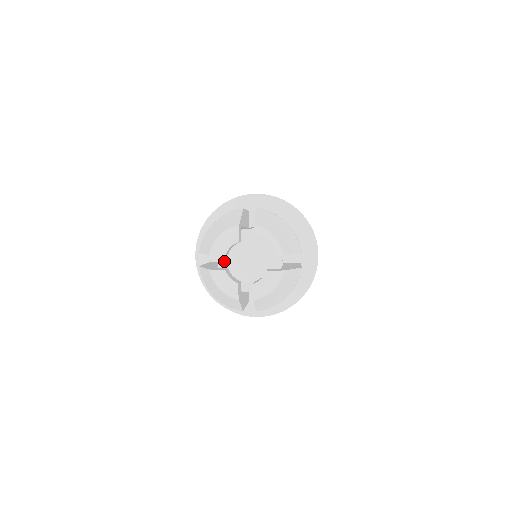
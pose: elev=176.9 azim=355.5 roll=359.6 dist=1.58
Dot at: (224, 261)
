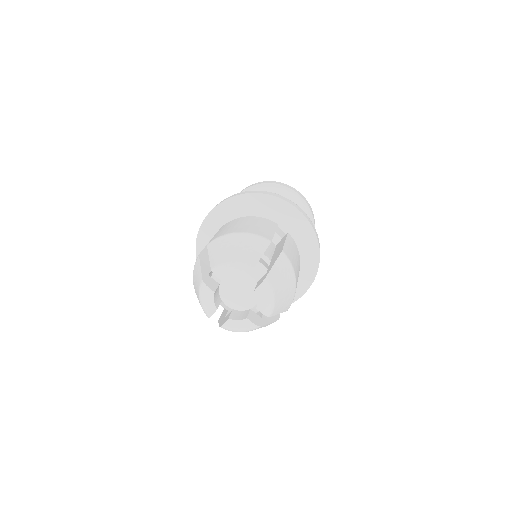
Dot at: (225, 306)
